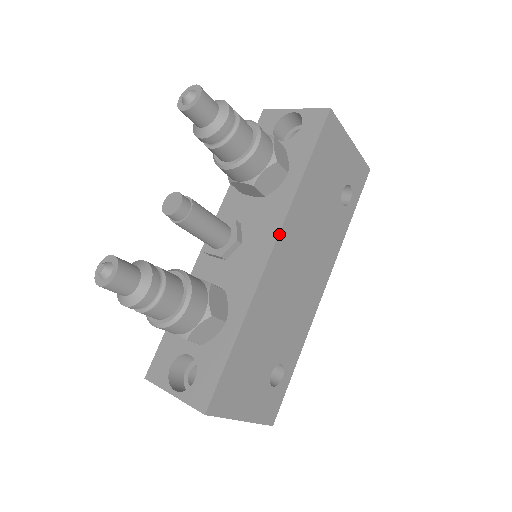
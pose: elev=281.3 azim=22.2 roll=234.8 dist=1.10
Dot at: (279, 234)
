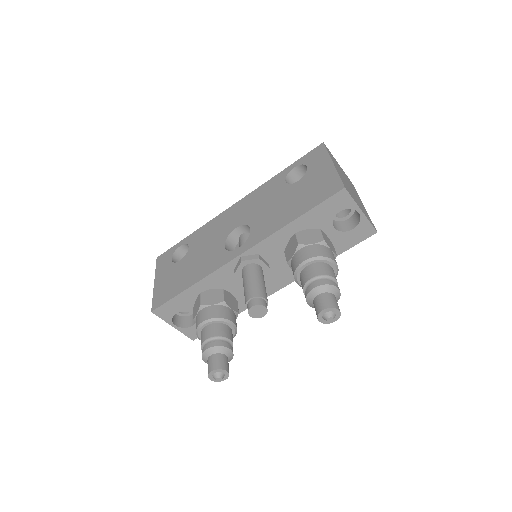
Dot at: occluded
